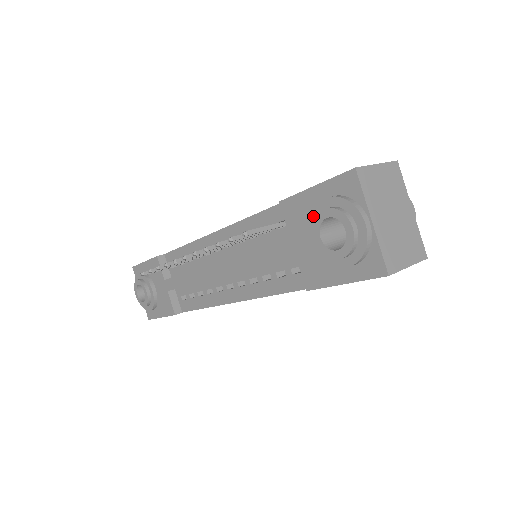
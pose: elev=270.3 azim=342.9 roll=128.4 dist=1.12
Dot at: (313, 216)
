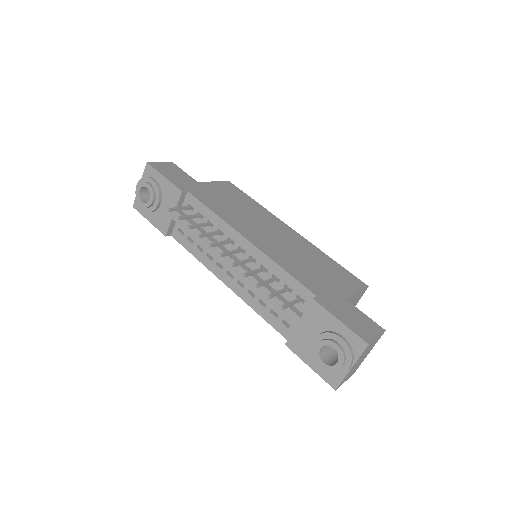
Dot at: (326, 334)
